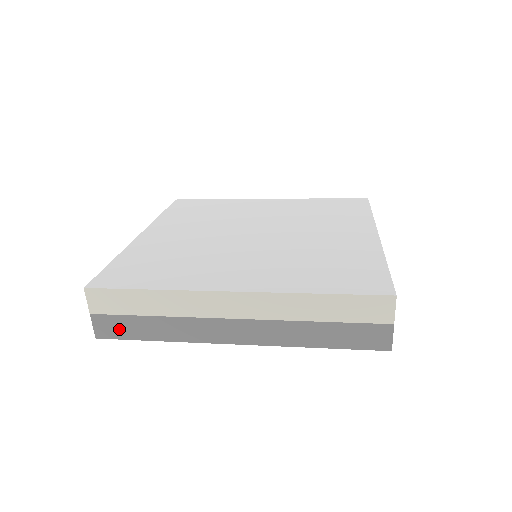
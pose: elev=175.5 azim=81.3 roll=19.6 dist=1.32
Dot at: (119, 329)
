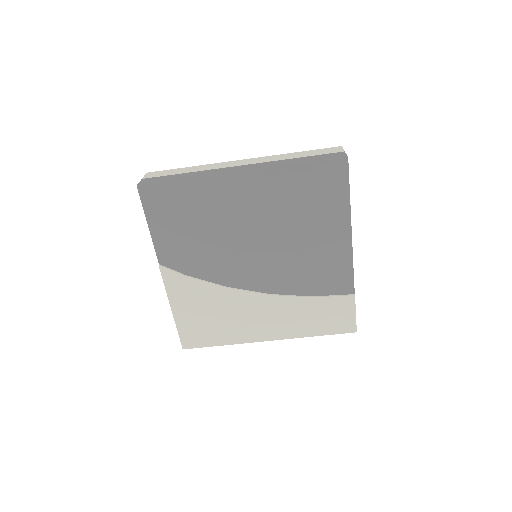
Dot at: (158, 180)
